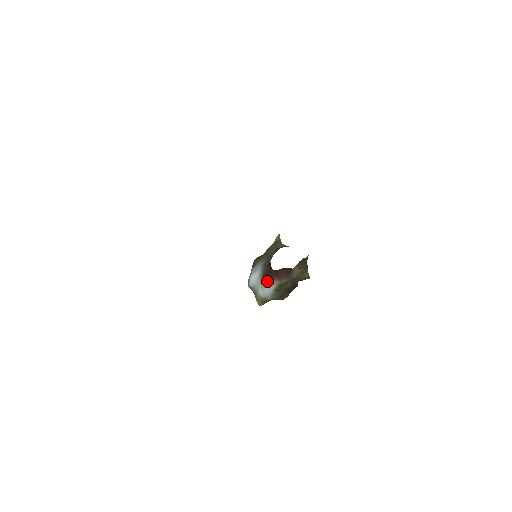
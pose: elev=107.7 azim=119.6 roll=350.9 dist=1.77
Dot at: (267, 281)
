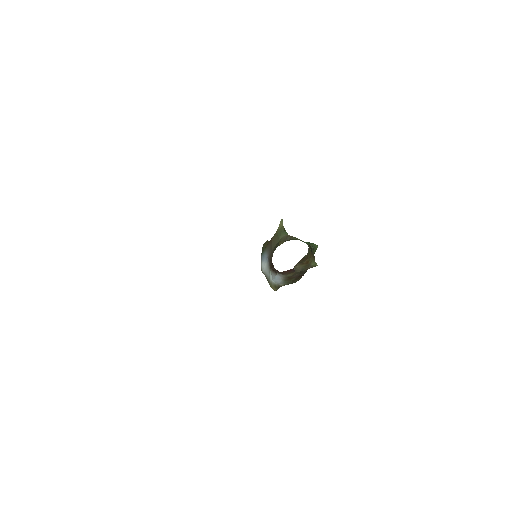
Dot at: (274, 273)
